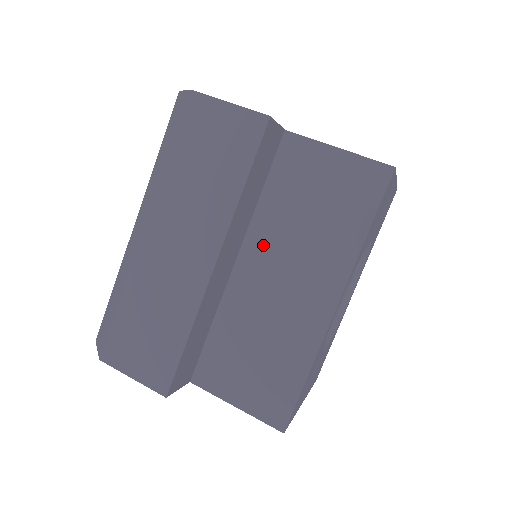
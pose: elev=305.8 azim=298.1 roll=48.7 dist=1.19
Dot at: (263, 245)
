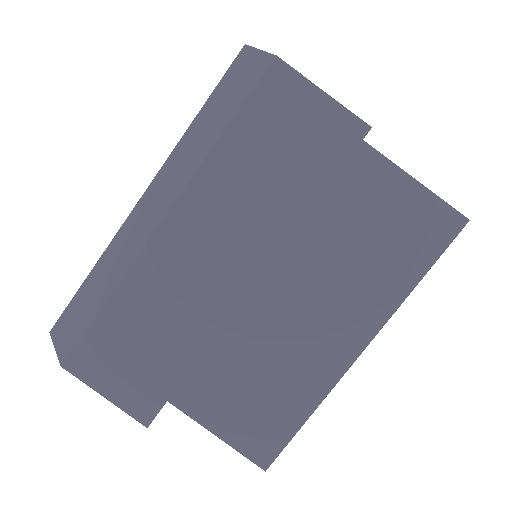
Dot at: (296, 265)
